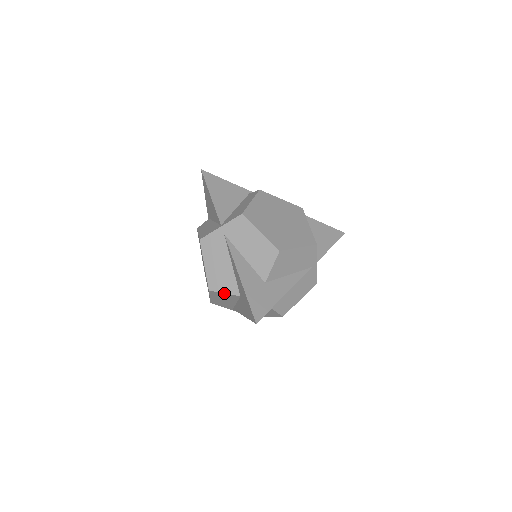
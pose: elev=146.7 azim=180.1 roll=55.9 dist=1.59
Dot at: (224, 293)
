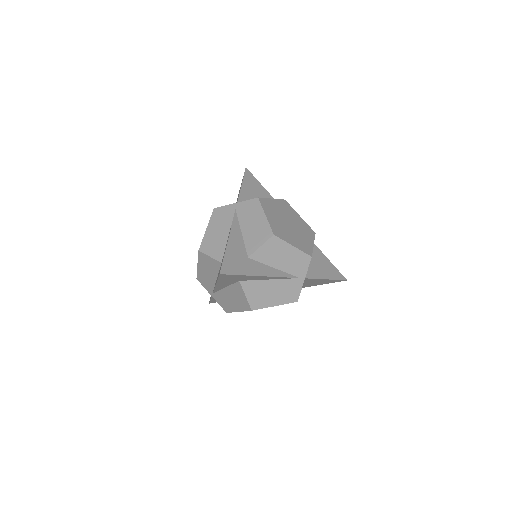
Dot at: (210, 256)
